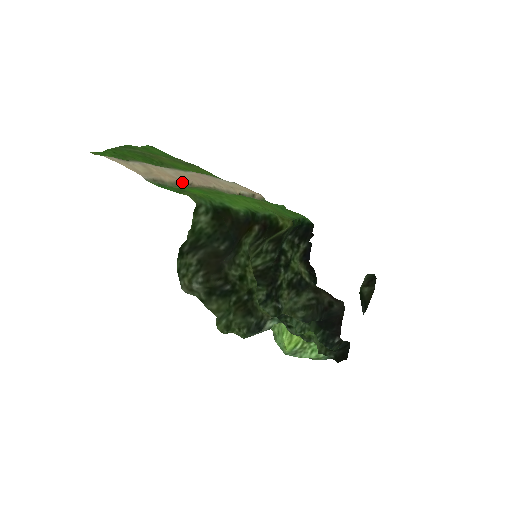
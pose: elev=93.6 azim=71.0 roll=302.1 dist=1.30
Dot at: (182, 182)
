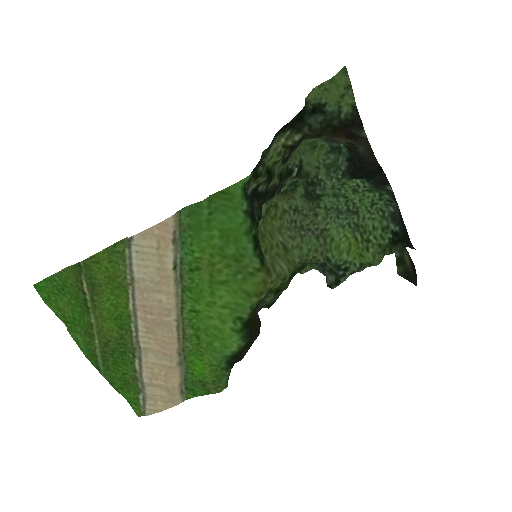
Dot at: (178, 365)
